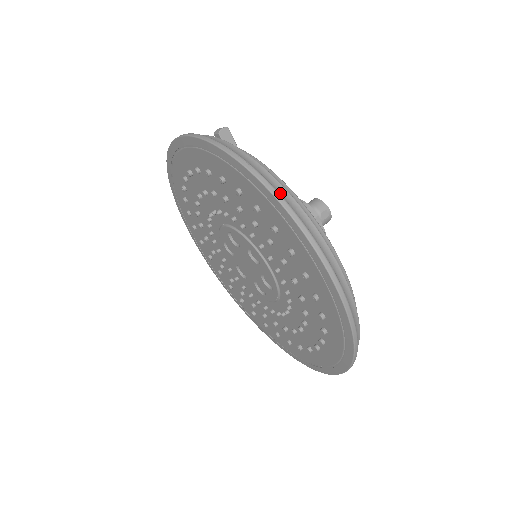
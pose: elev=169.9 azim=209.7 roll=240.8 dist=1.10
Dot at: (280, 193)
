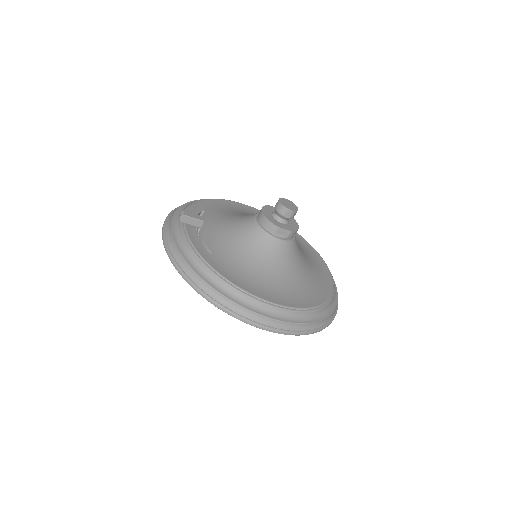
Dot at: (213, 297)
